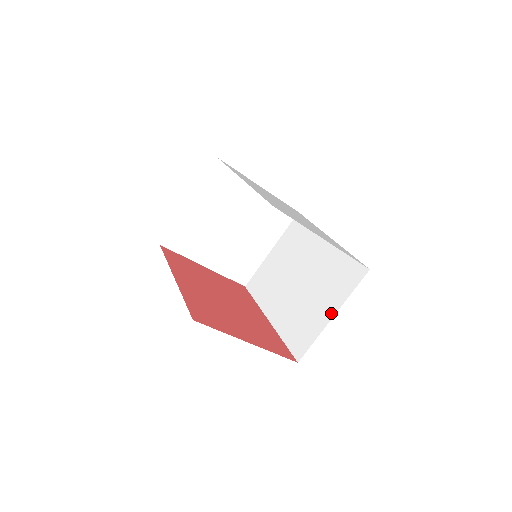
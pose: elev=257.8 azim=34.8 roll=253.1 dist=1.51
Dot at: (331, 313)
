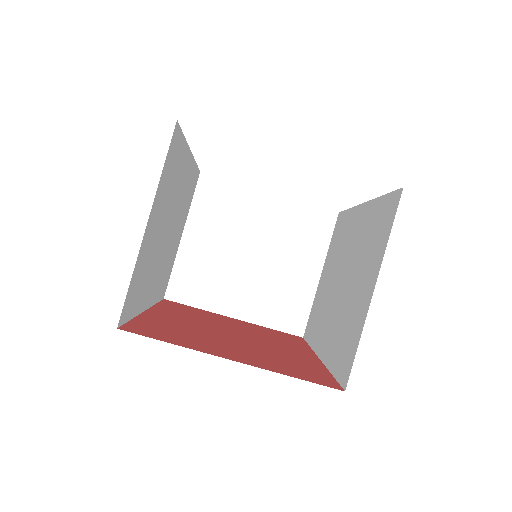
Dot at: (371, 286)
